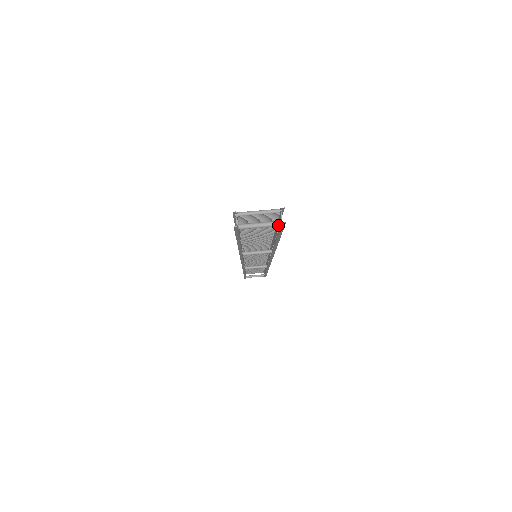
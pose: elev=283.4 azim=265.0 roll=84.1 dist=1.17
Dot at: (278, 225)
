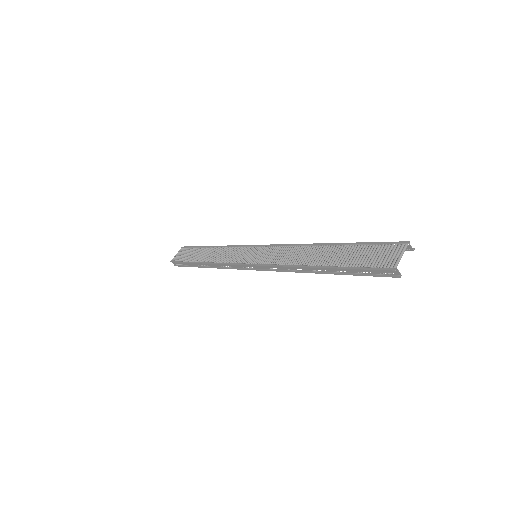
Dot at: occluded
